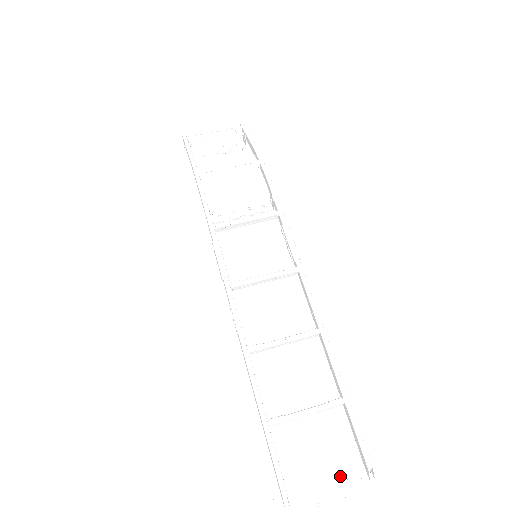
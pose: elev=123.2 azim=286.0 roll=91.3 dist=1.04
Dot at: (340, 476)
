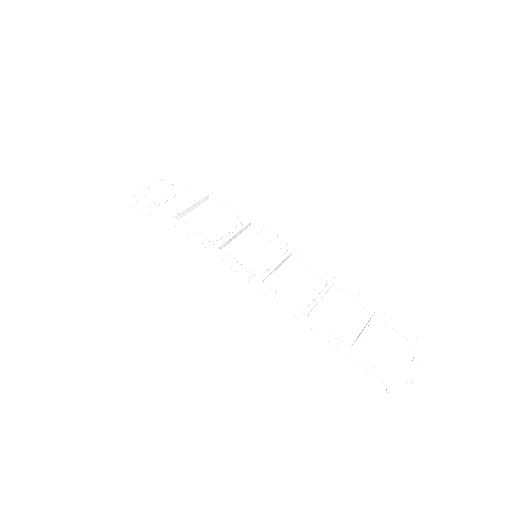
Dot at: (407, 357)
